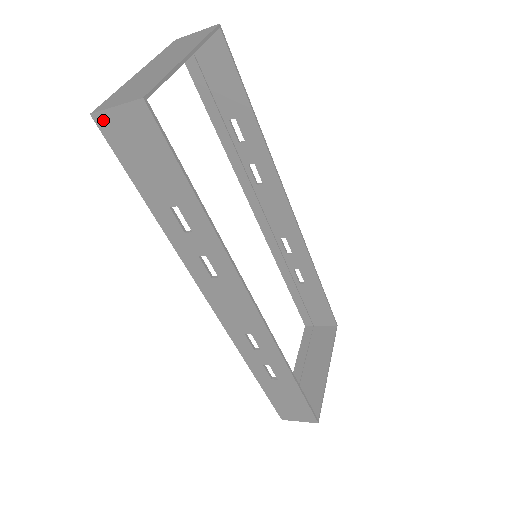
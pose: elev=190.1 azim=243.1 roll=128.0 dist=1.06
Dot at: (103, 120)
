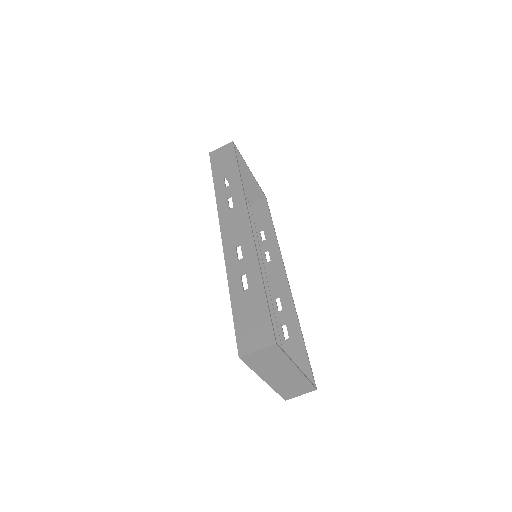
Dot at: (213, 153)
